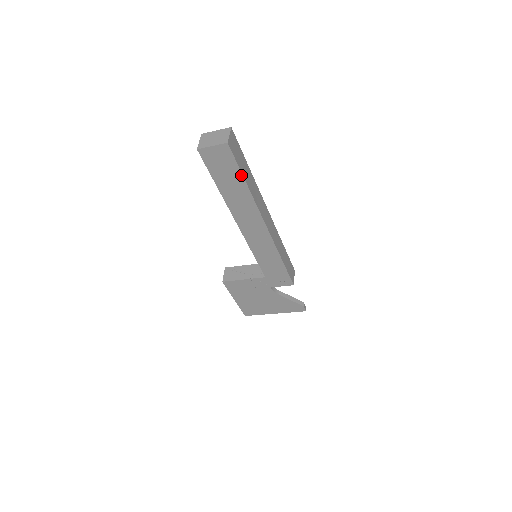
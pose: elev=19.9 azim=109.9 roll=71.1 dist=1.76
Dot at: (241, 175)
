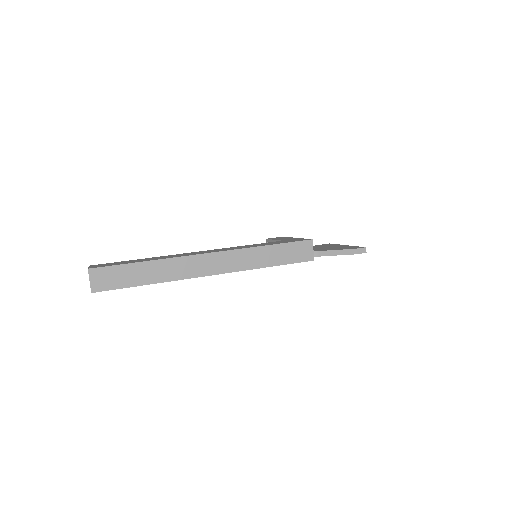
Dot at: (134, 286)
